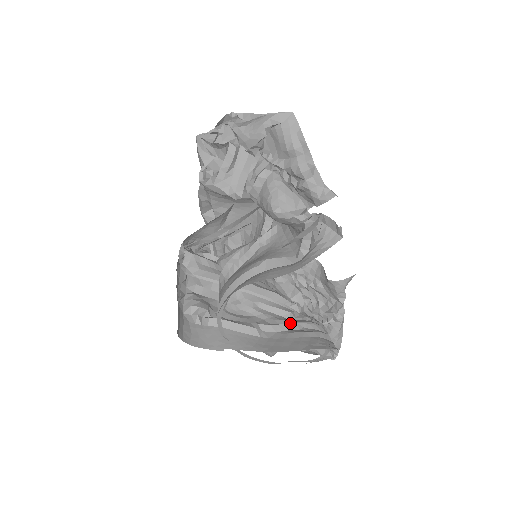
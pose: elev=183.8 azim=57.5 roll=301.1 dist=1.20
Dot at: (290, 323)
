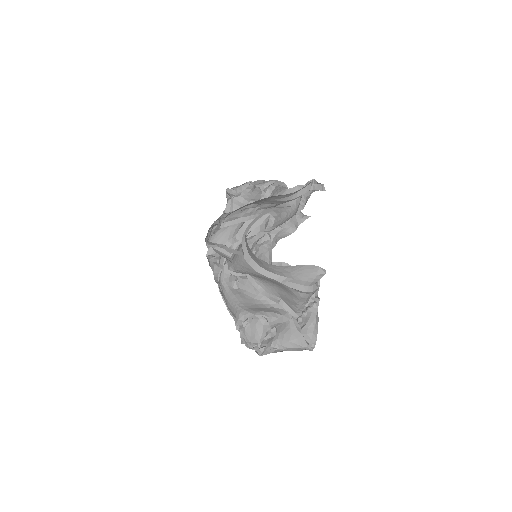
Dot at: occluded
